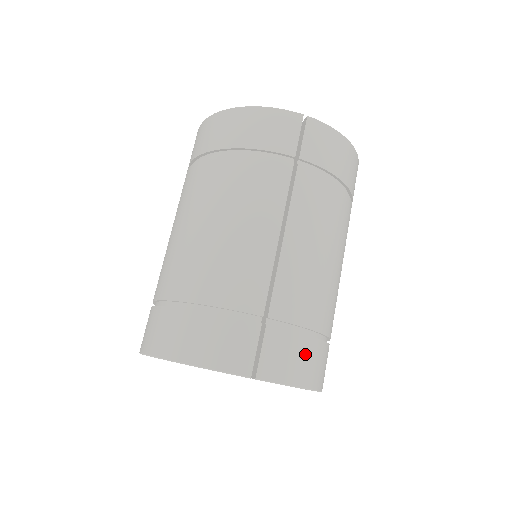
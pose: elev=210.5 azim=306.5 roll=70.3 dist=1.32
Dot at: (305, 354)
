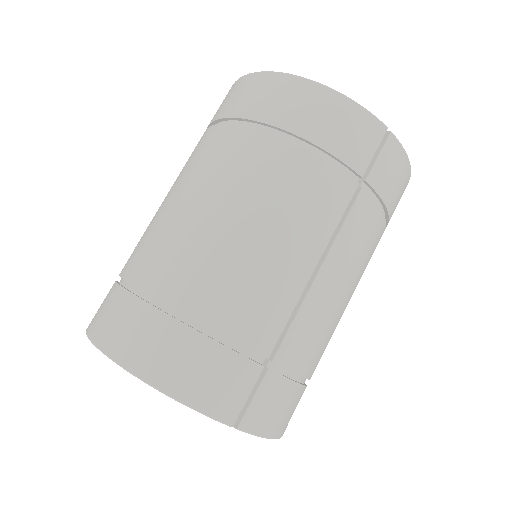
Dot at: (291, 404)
